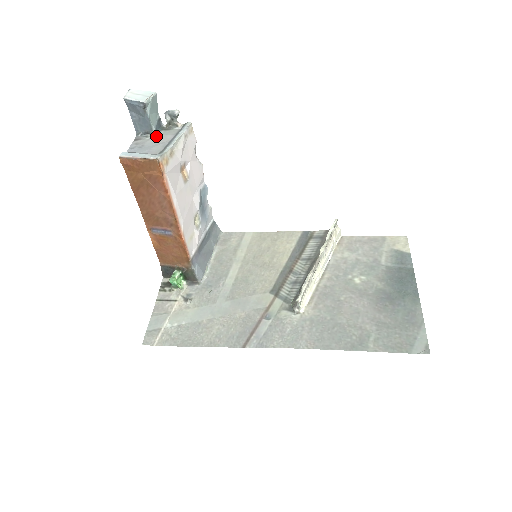
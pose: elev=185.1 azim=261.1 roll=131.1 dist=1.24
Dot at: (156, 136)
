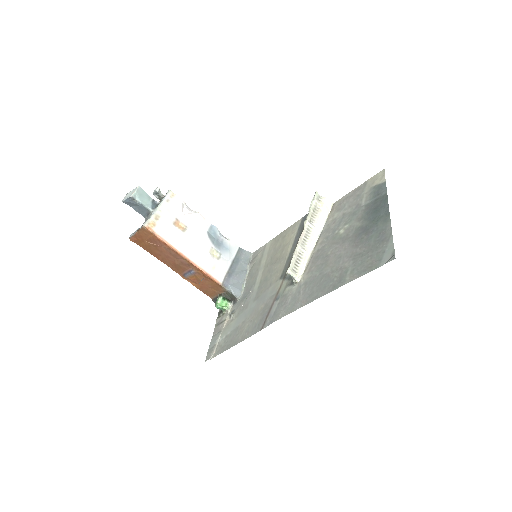
Dot at: occluded
